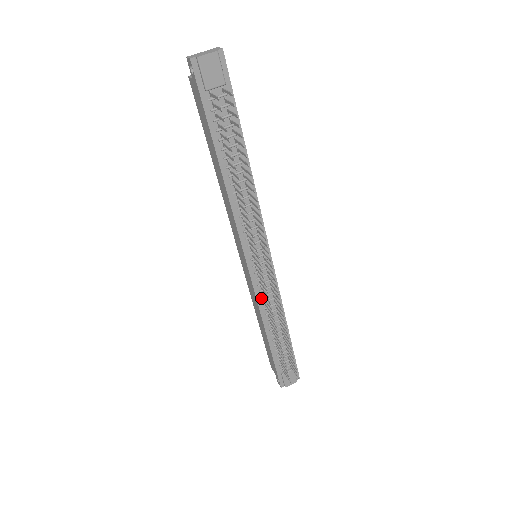
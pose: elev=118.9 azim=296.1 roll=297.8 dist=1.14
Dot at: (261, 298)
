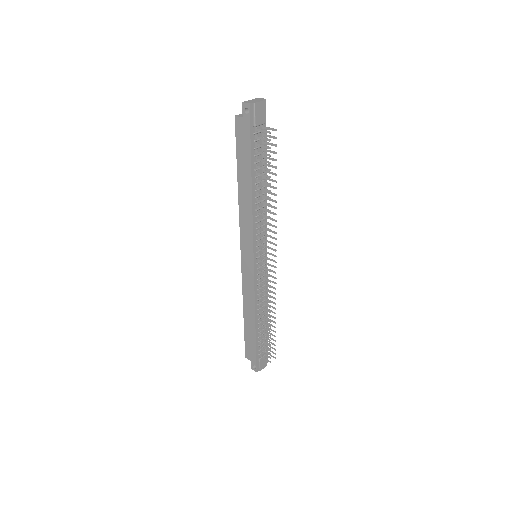
Dot at: (257, 291)
